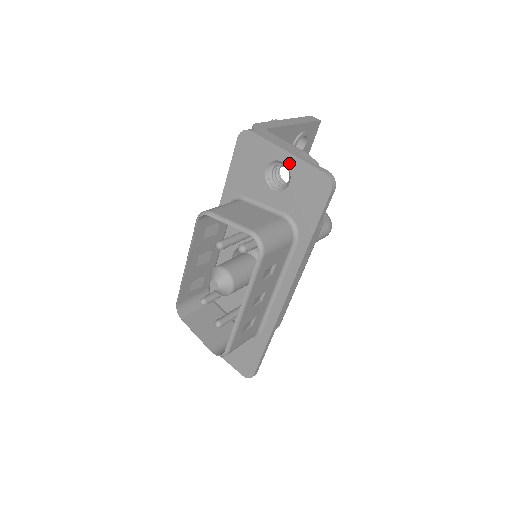
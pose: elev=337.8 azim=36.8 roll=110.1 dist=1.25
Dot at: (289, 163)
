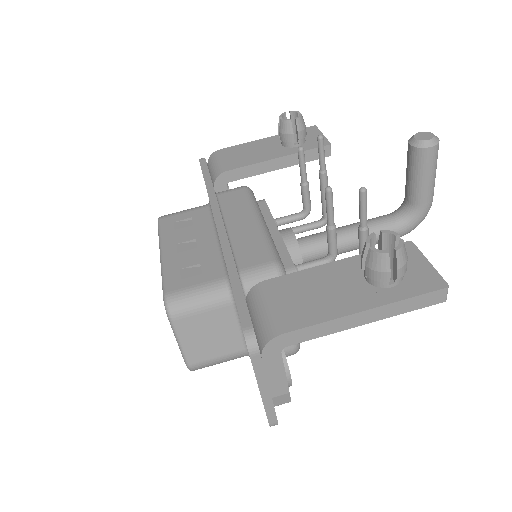
Dot at: occluded
